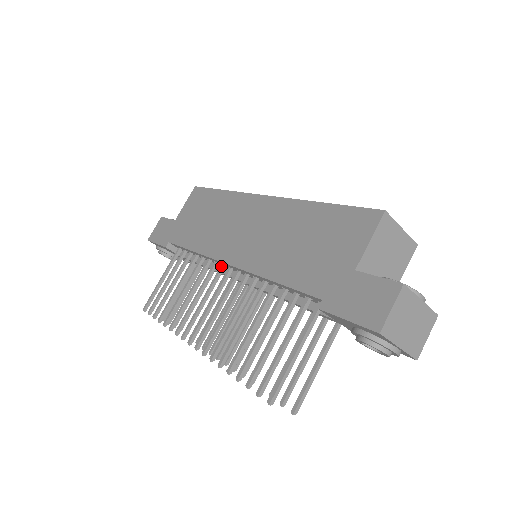
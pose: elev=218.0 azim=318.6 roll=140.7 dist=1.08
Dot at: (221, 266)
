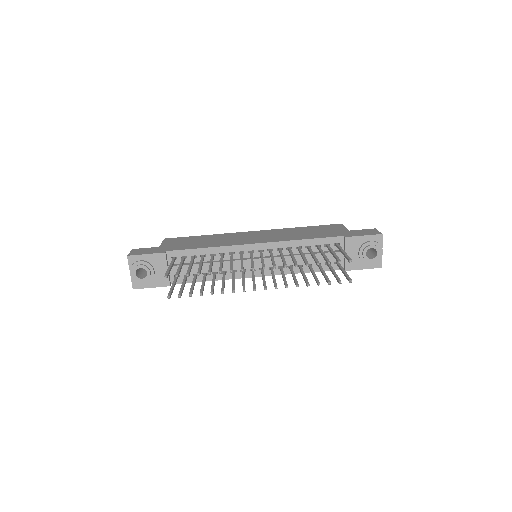
Dot at: (241, 251)
